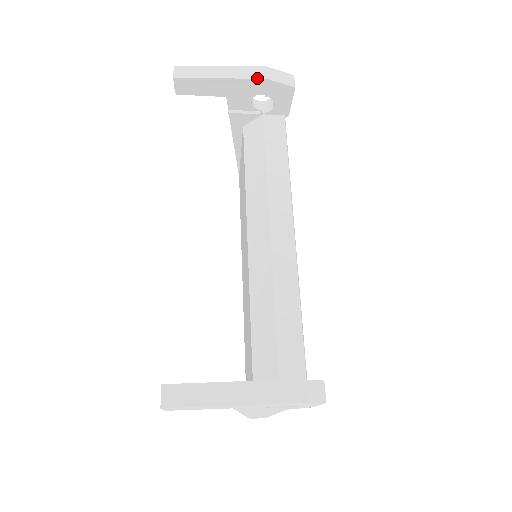
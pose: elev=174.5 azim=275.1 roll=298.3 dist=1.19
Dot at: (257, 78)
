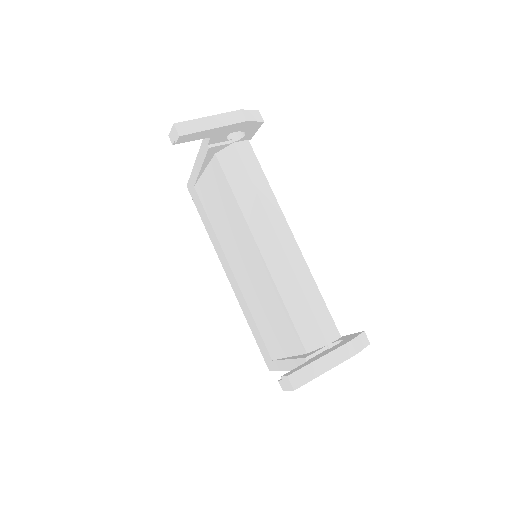
Dot at: (241, 122)
